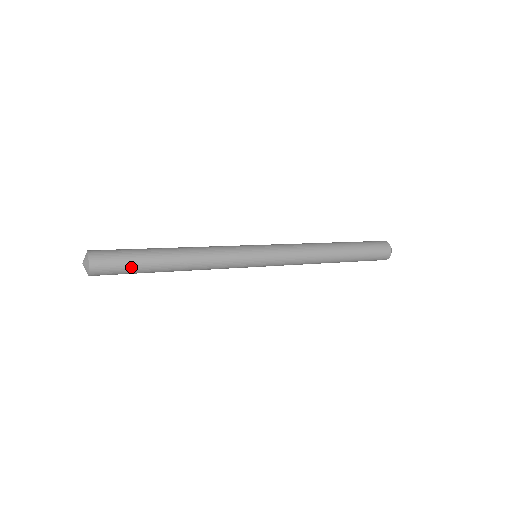
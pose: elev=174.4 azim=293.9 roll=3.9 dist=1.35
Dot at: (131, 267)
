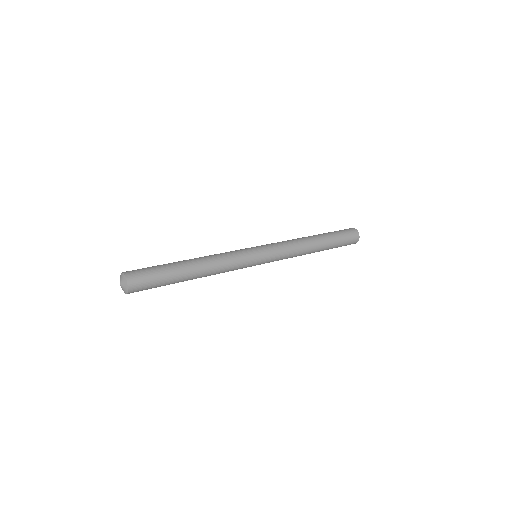
Dot at: (161, 277)
